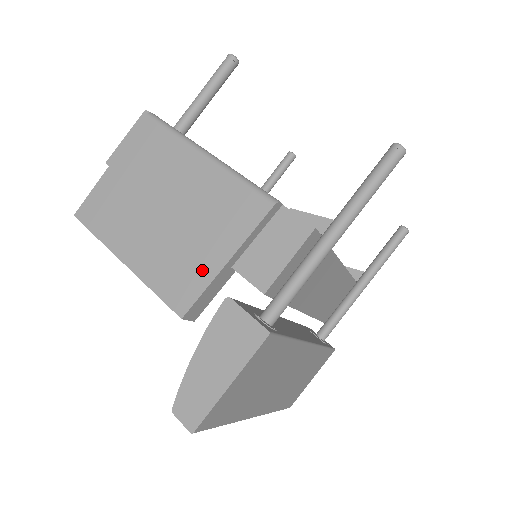
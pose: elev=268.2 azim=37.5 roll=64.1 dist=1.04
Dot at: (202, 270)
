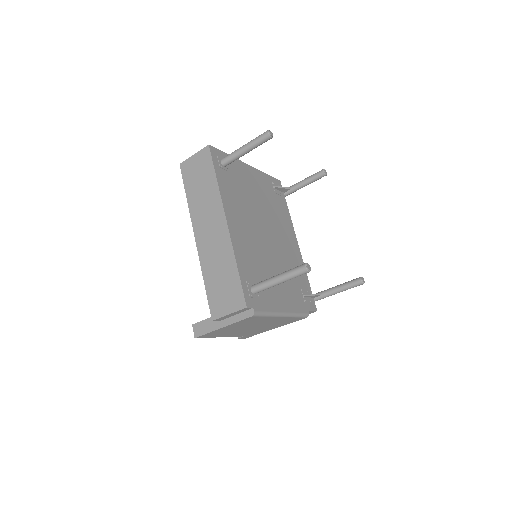
Dot at: (267, 330)
